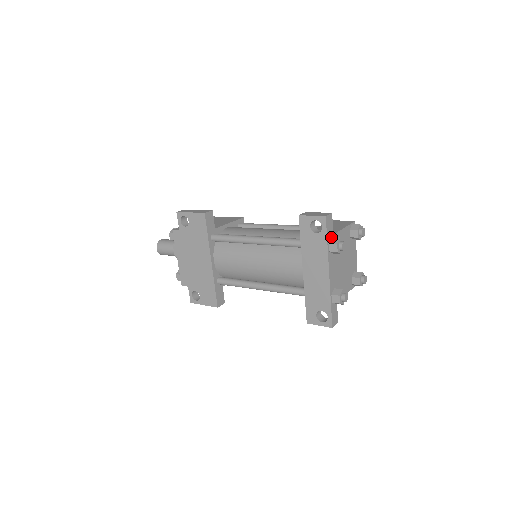
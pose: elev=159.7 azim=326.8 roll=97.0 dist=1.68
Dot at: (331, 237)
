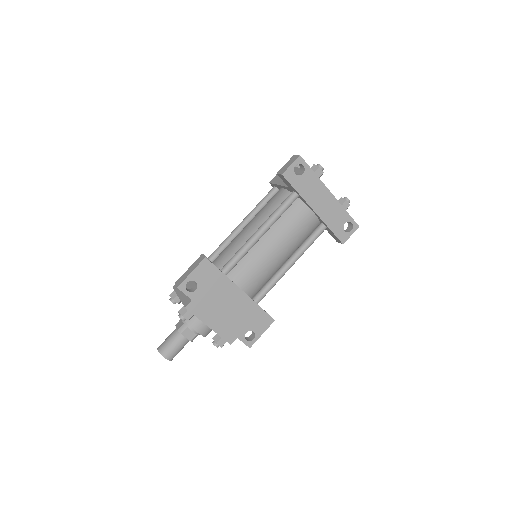
Dot at: occluded
